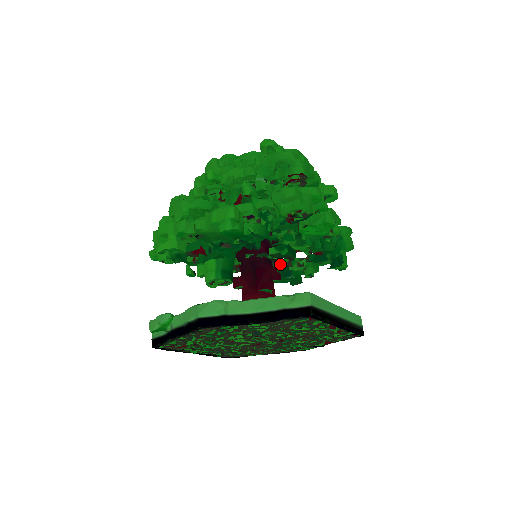
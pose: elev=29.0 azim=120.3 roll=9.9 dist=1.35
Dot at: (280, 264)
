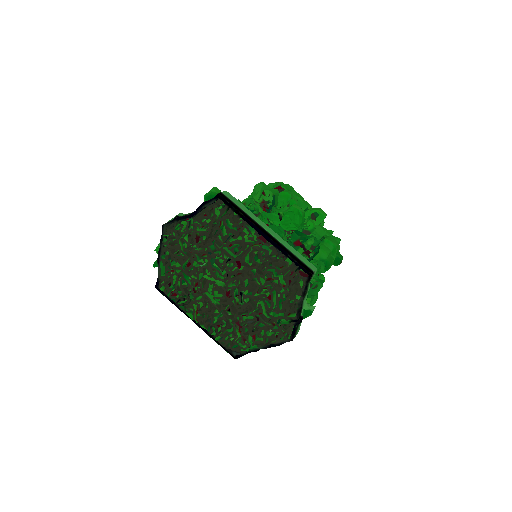
Dot at: occluded
